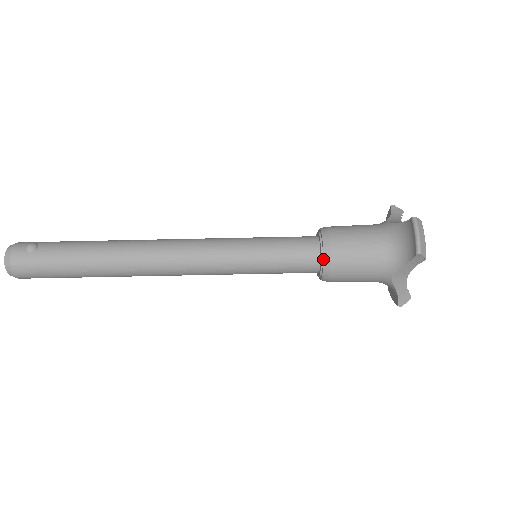
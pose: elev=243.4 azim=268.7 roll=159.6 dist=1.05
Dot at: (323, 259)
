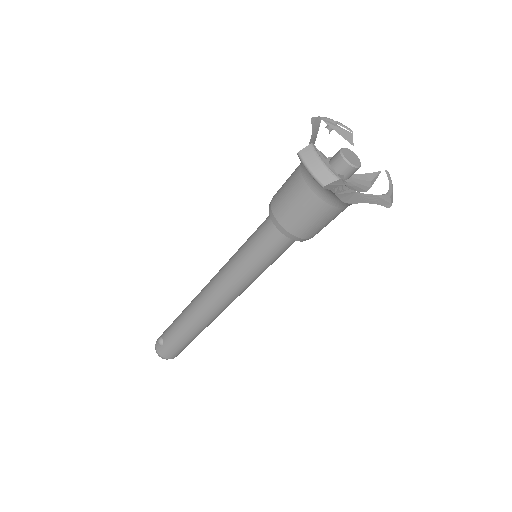
Dot at: occluded
